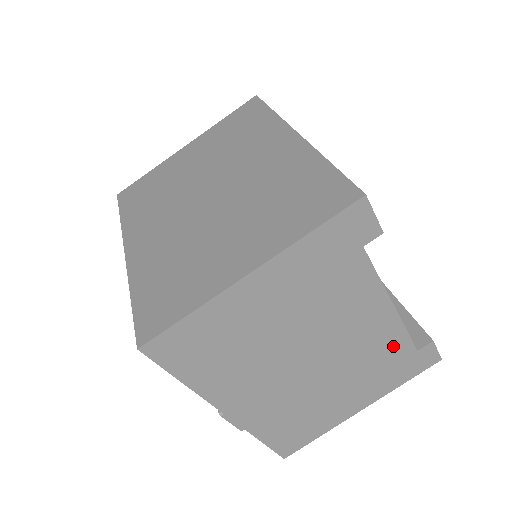
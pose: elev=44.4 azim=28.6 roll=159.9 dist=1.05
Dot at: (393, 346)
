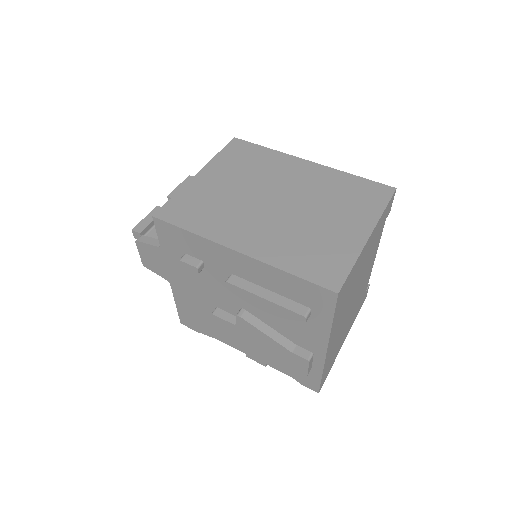
Dot at: occluded
